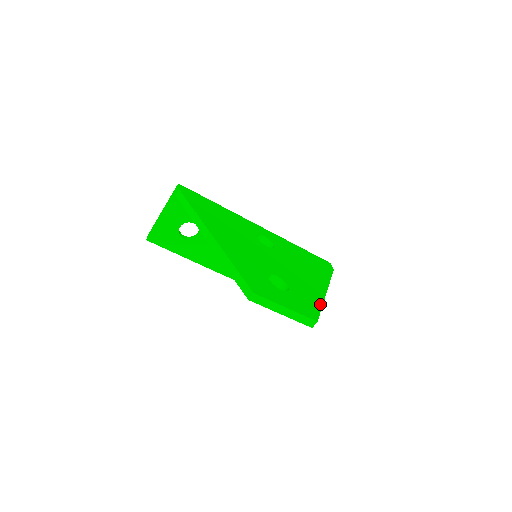
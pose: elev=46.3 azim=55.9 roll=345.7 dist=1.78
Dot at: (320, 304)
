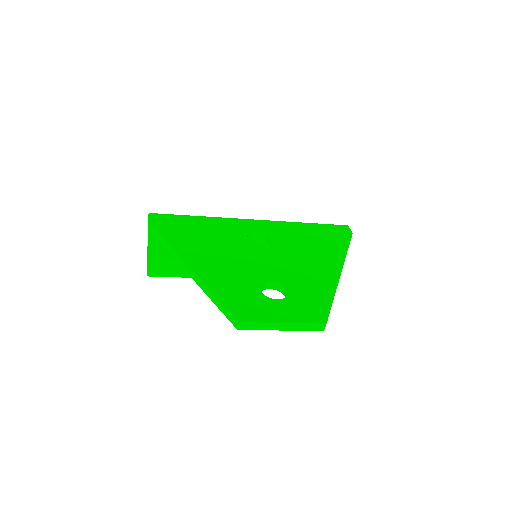
Dot at: (331, 295)
